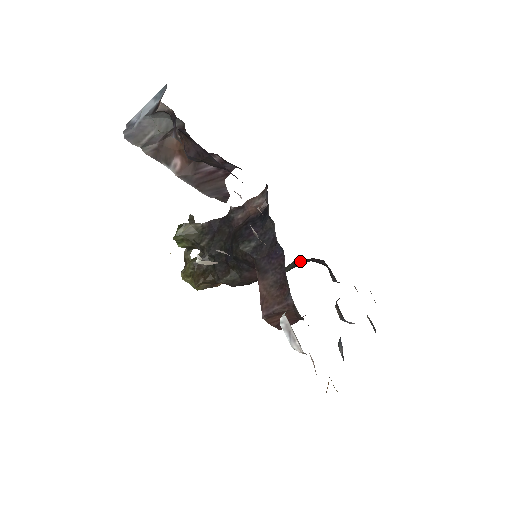
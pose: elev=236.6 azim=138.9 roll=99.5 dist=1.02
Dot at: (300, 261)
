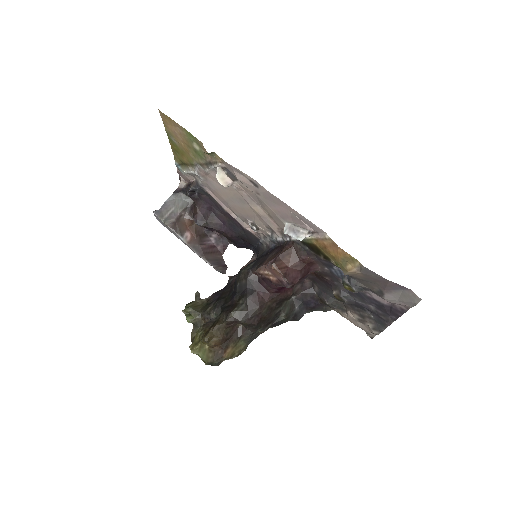
Dot at: (295, 304)
